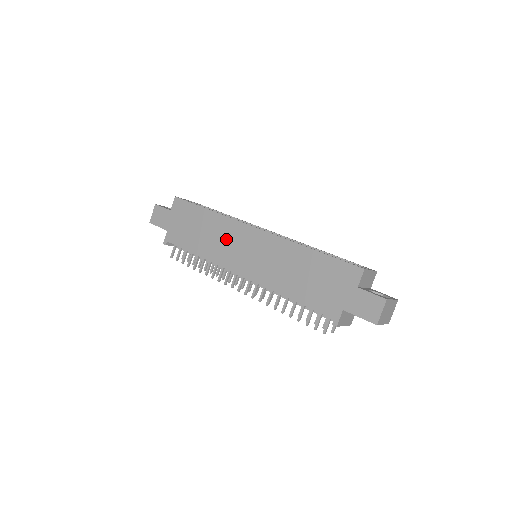
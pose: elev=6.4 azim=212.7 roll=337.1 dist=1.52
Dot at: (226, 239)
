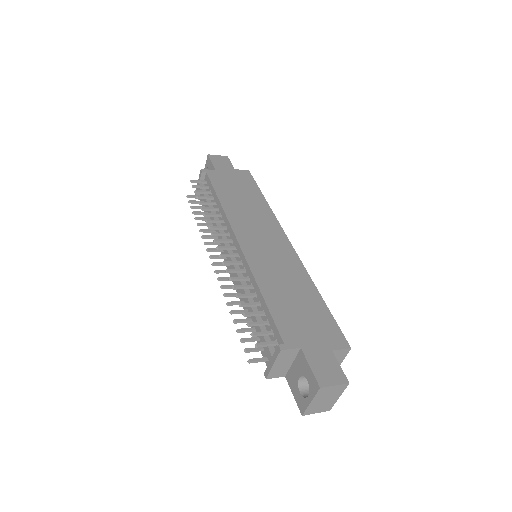
Dot at: (257, 220)
